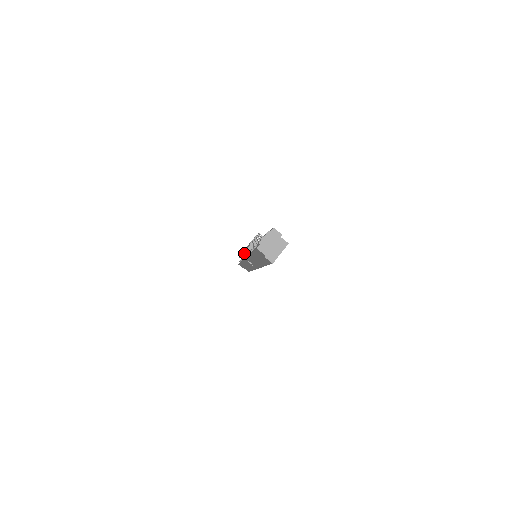
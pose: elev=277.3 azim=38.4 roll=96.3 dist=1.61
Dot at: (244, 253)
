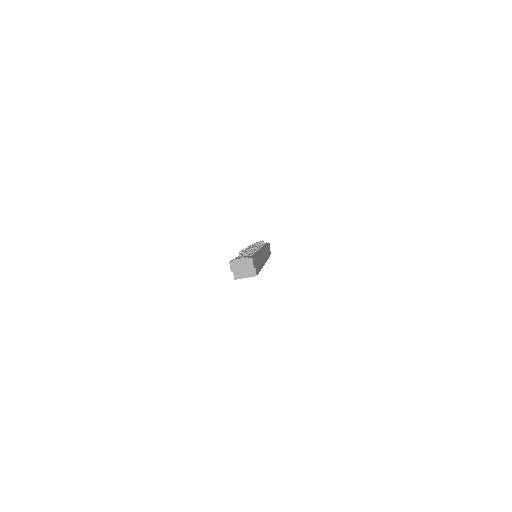
Dot at: occluded
